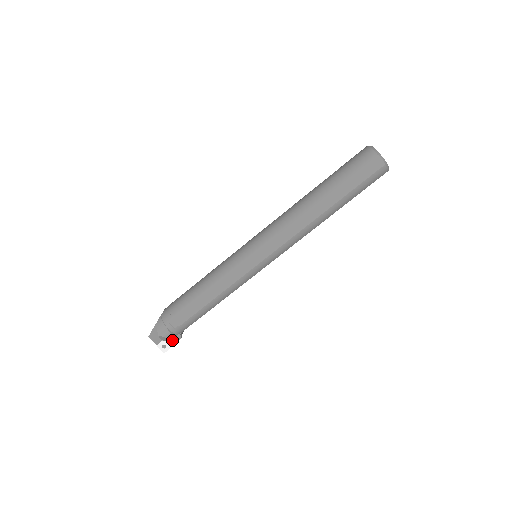
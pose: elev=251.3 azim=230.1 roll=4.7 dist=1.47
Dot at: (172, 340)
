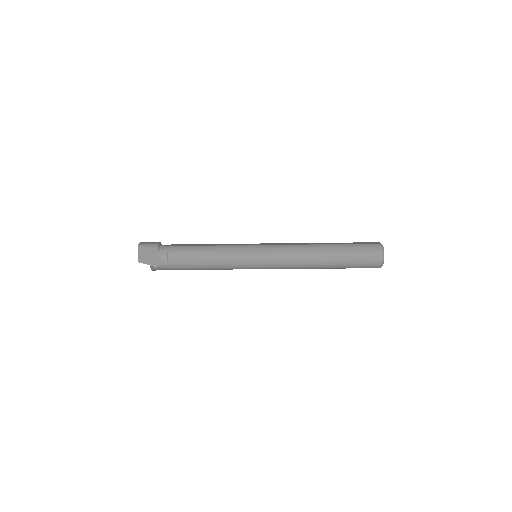
Dot at: occluded
